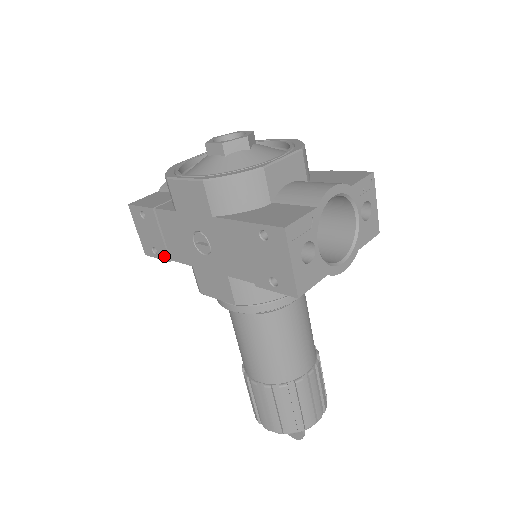
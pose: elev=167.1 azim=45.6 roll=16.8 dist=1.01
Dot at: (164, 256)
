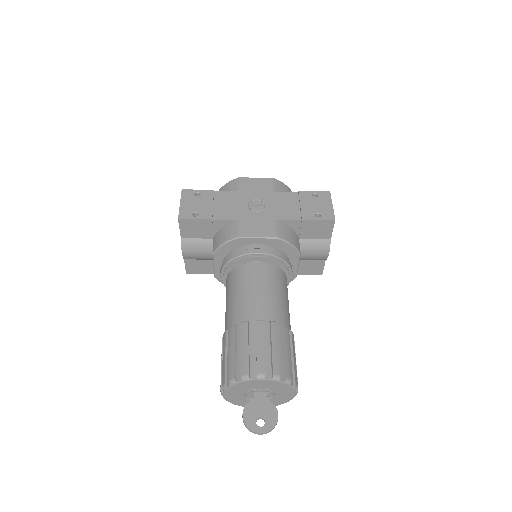
Dot at: (207, 216)
